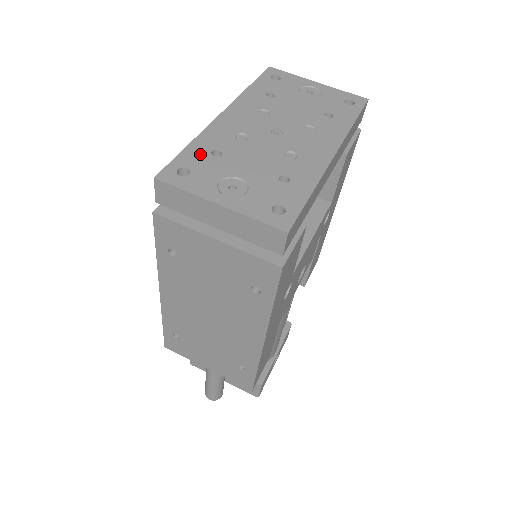
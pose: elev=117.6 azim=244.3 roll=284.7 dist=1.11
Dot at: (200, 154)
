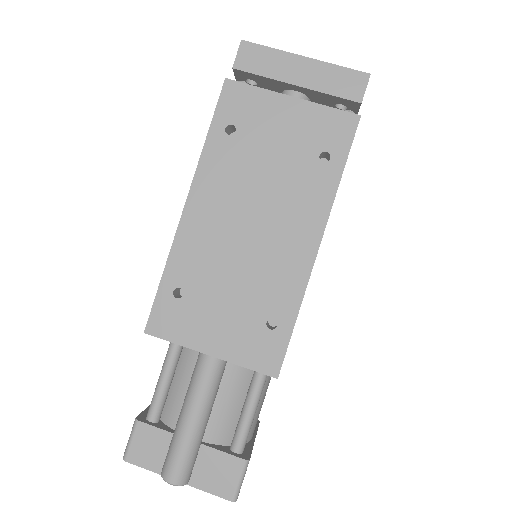
Dot at: occluded
